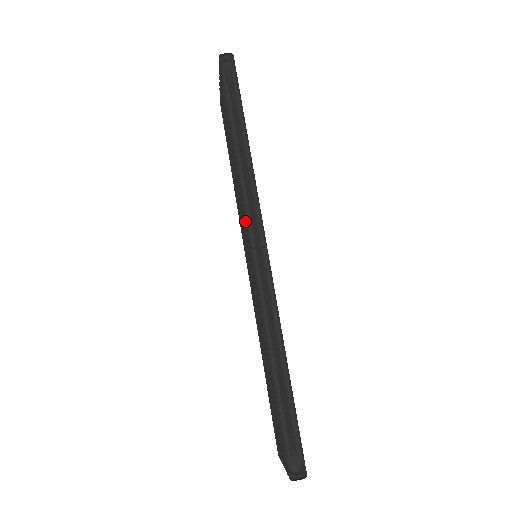
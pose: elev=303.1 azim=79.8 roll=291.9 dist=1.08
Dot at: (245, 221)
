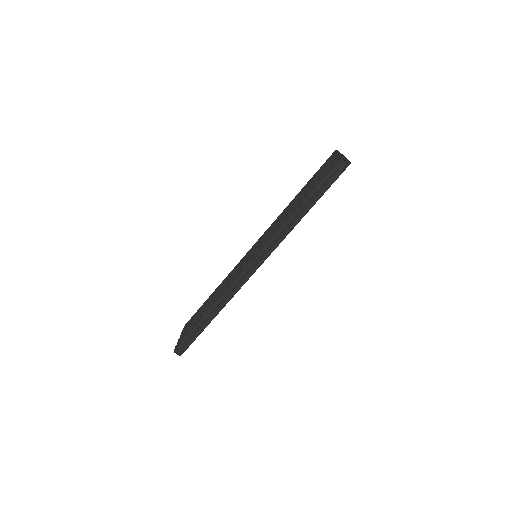
Dot at: (264, 244)
